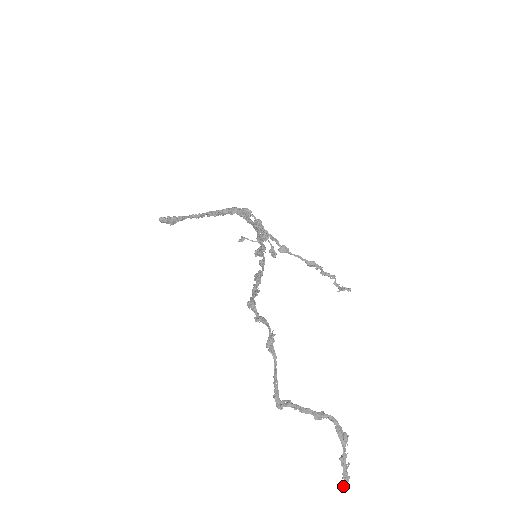
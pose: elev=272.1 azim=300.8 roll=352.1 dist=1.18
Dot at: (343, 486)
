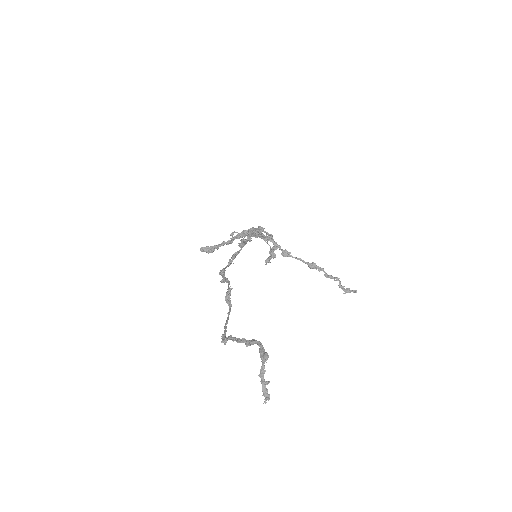
Dot at: (263, 403)
